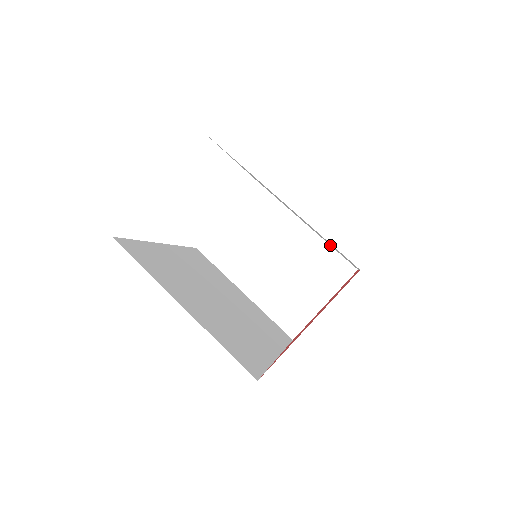
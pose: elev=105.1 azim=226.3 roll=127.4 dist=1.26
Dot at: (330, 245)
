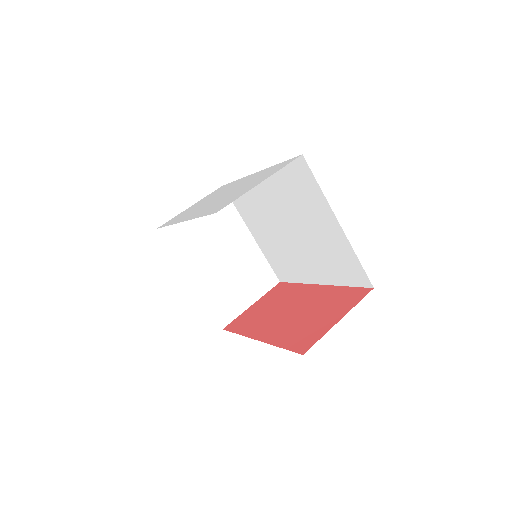
Dot at: (268, 258)
